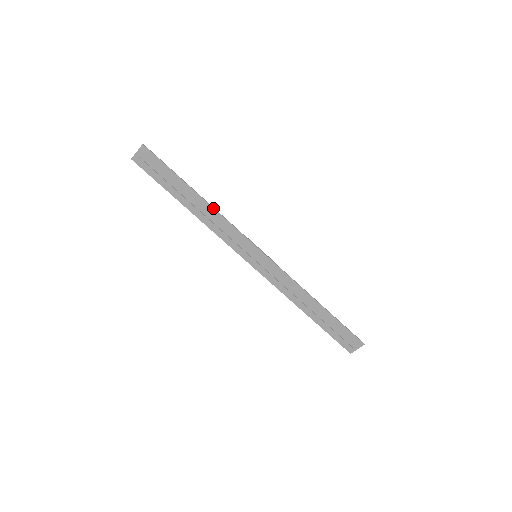
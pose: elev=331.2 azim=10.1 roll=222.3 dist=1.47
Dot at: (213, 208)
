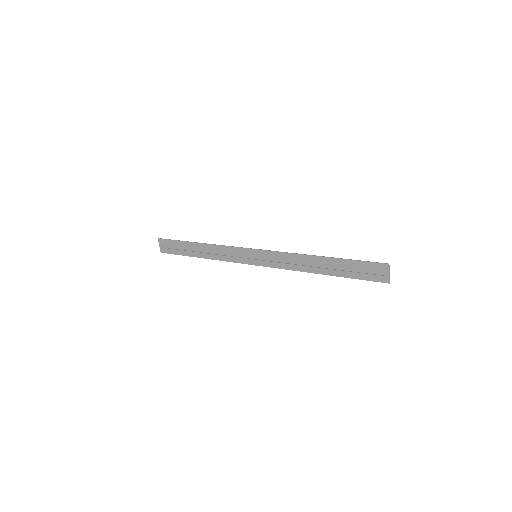
Dot at: (209, 244)
